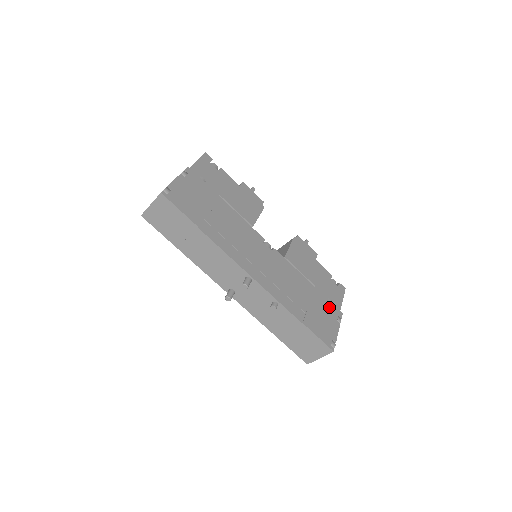
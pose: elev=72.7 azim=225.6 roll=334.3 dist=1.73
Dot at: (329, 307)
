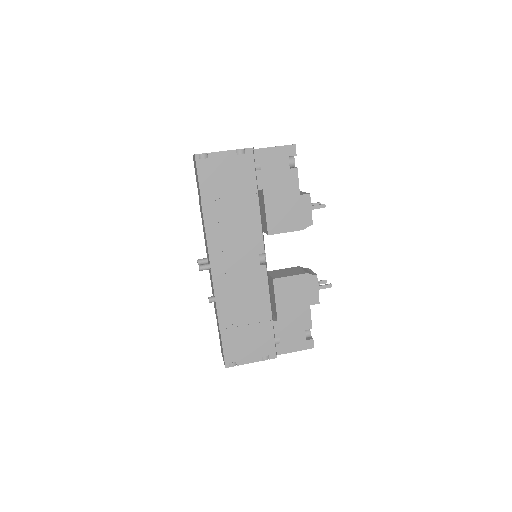
Dot at: (267, 343)
